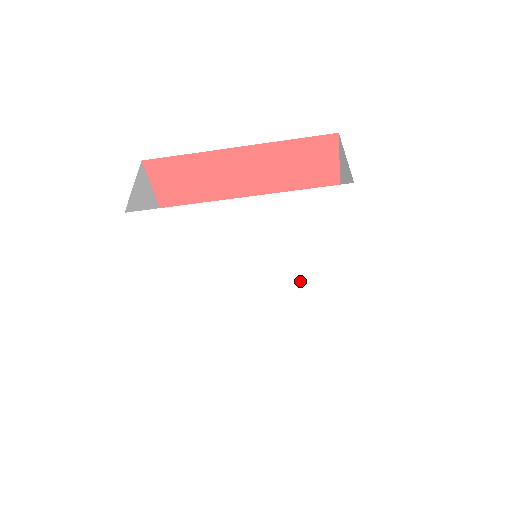
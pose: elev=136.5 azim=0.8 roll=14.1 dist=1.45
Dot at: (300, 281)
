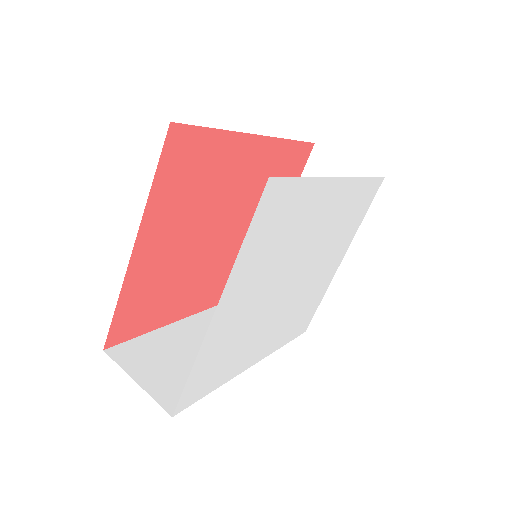
Dot at: (314, 237)
